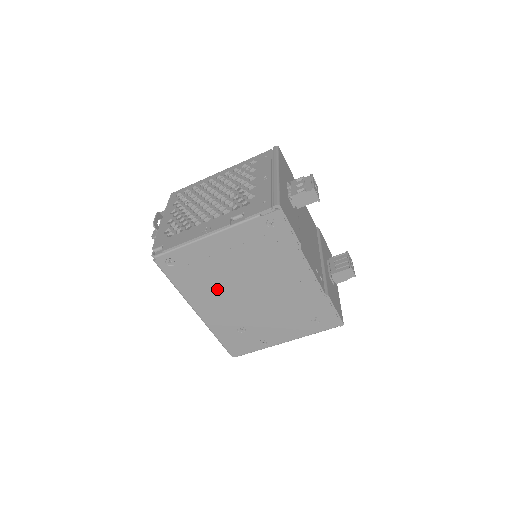
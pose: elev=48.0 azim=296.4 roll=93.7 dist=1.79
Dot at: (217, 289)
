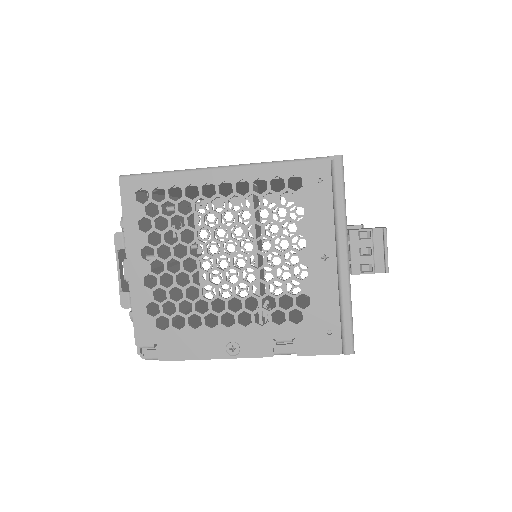
Dot at: occluded
